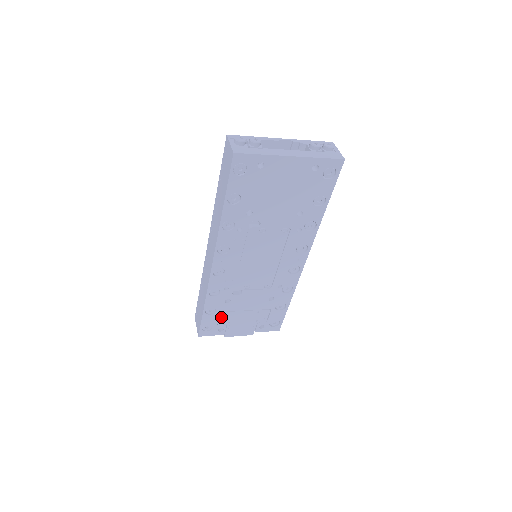
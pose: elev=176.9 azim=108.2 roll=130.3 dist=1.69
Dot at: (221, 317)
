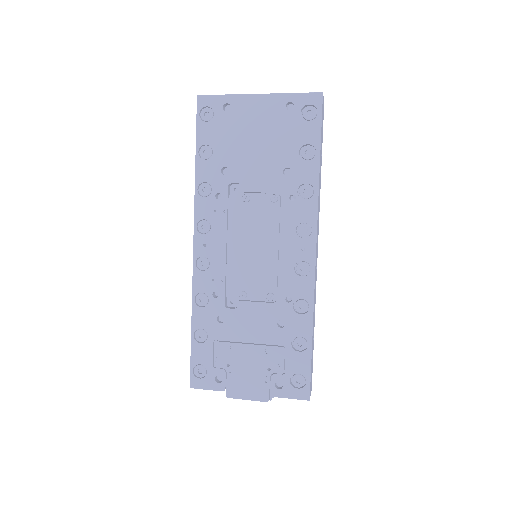
Dot at: (216, 352)
